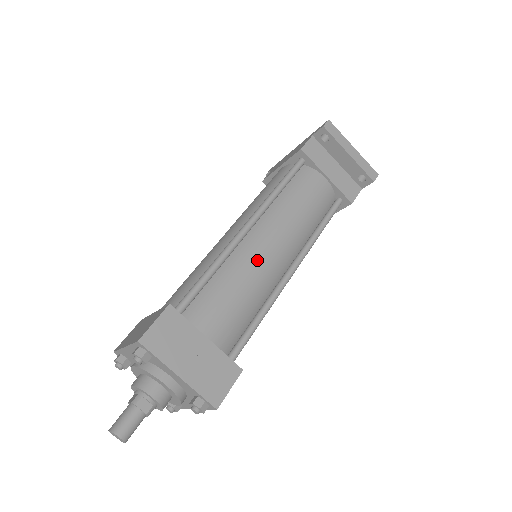
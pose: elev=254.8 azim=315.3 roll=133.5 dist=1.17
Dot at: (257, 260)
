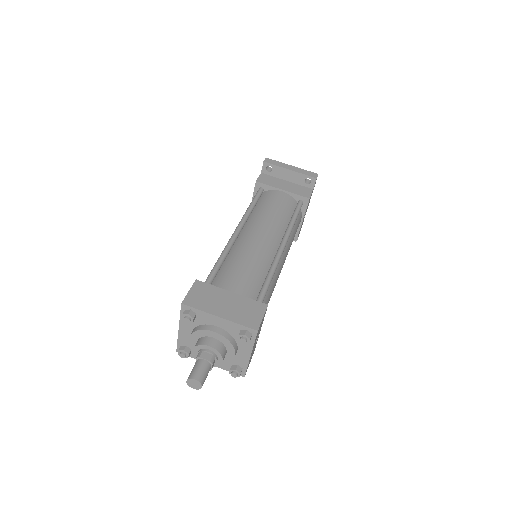
Dot at: (251, 245)
